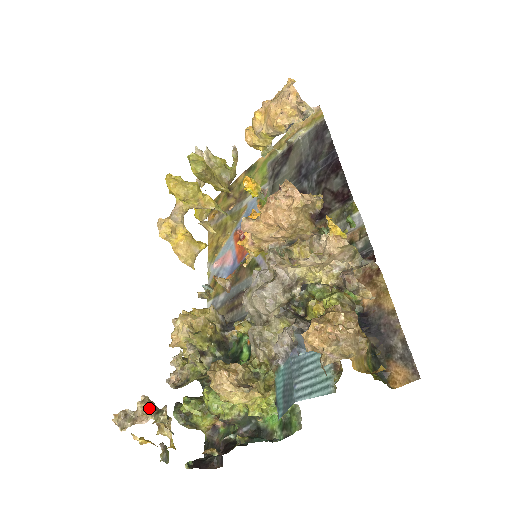
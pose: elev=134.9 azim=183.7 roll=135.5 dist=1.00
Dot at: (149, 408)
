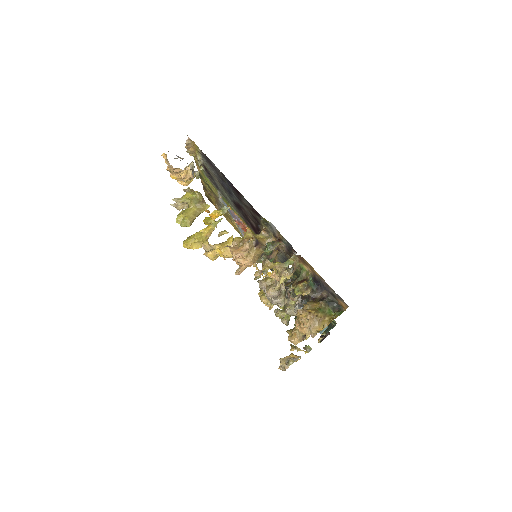
Dot at: (285, 364)
